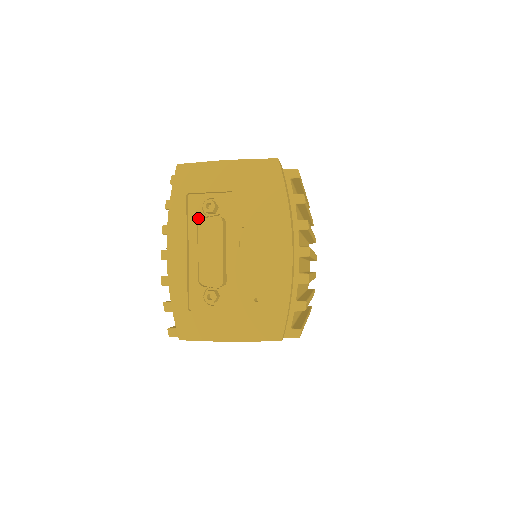
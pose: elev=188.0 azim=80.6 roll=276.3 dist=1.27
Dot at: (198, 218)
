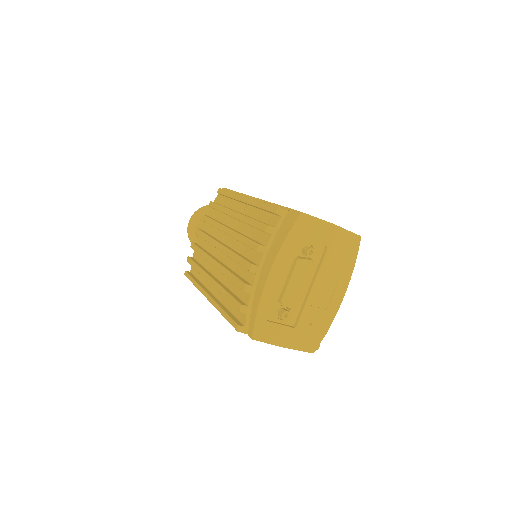
Dot at: (296, 255)
